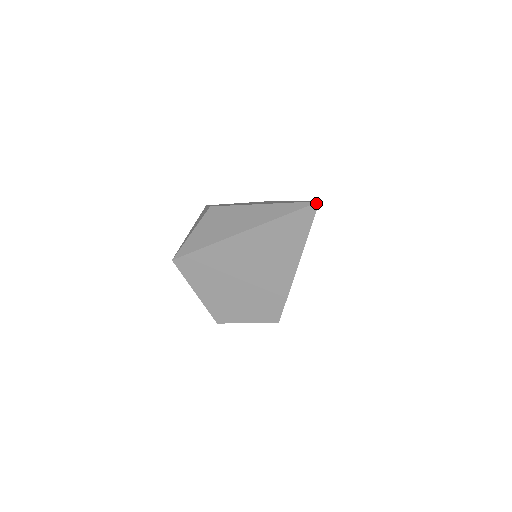
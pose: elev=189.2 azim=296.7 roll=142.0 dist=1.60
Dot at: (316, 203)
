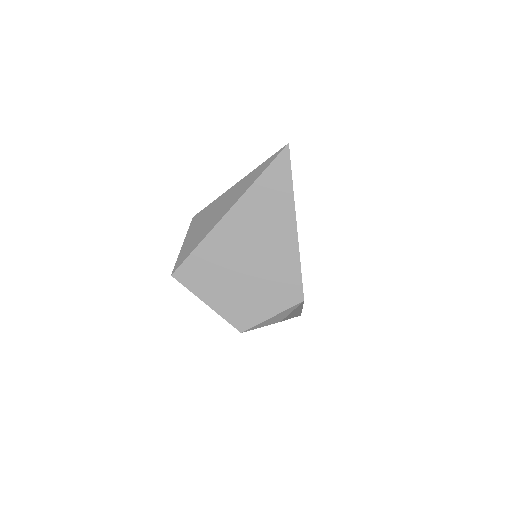
Dot at: (286, 146)
